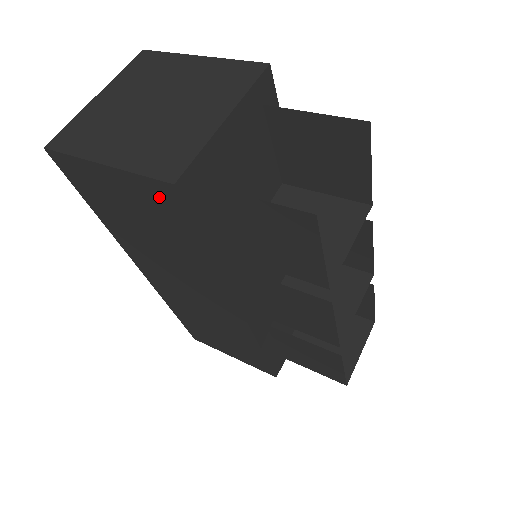
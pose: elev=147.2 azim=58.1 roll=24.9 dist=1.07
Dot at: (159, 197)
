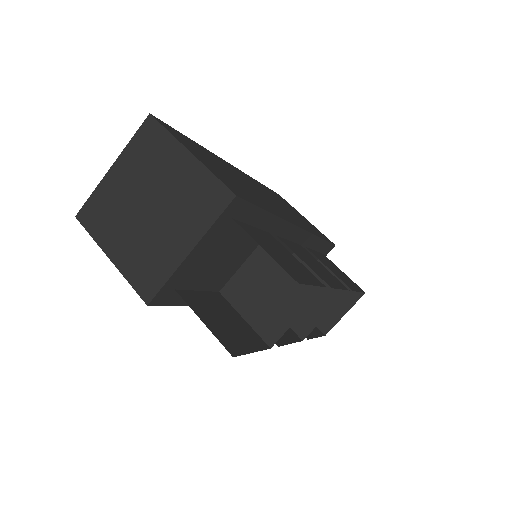
Dot at: occluded
